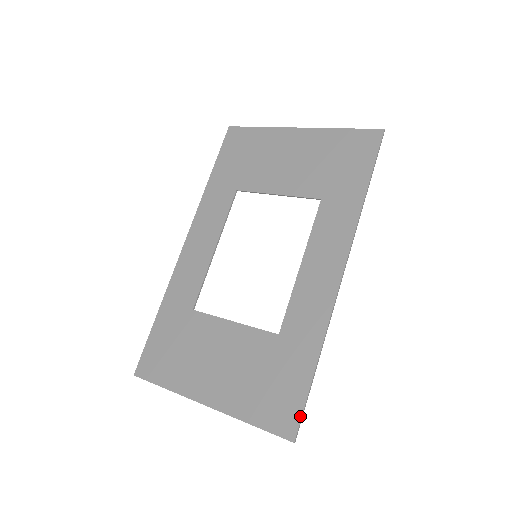
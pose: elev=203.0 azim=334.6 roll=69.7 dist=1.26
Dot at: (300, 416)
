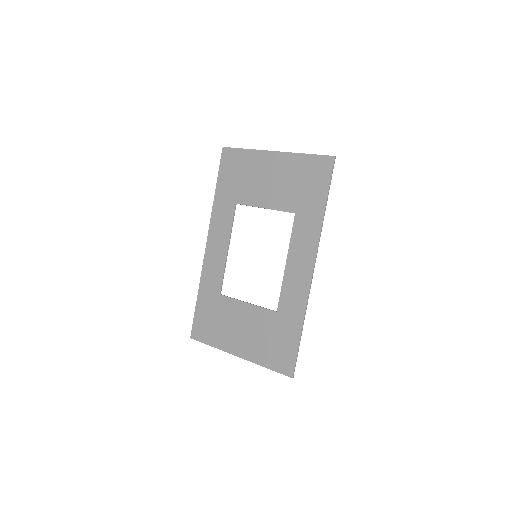
Dot at: (295, 363)
